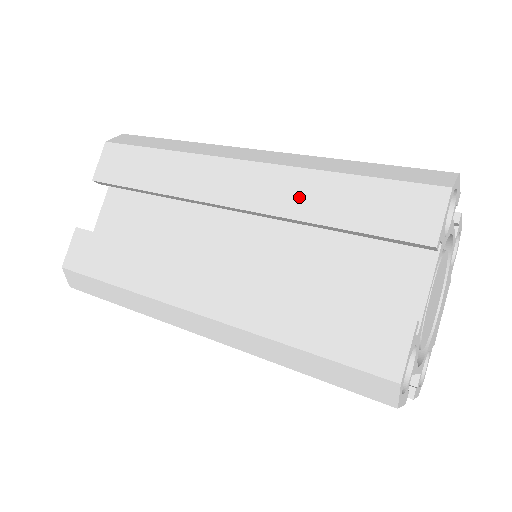
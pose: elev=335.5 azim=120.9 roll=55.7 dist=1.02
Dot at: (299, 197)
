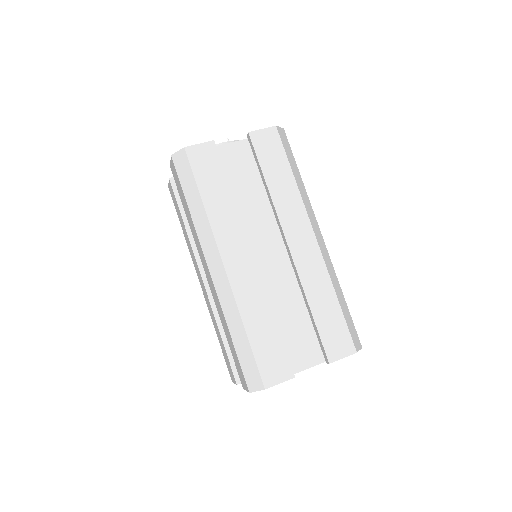
Dot at: (221, 315)
